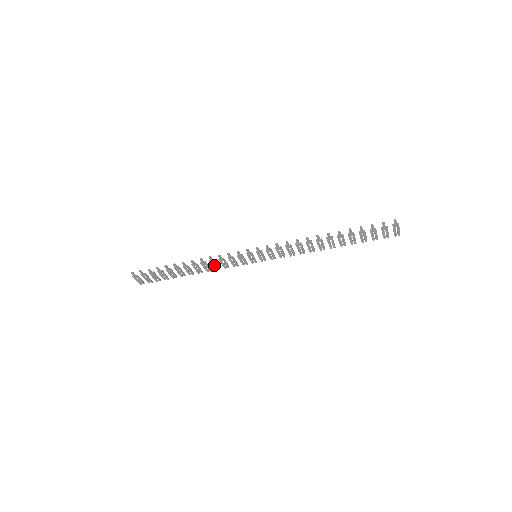
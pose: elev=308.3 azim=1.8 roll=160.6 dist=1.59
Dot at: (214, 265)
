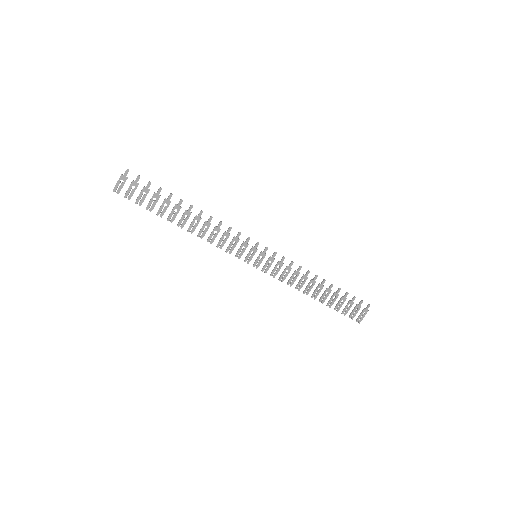
Dot at: (213, 234)
